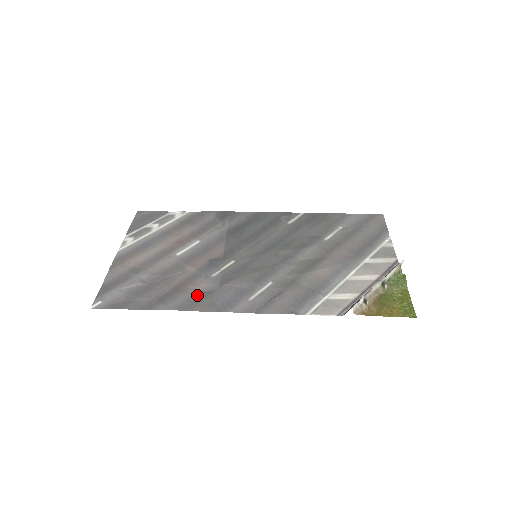
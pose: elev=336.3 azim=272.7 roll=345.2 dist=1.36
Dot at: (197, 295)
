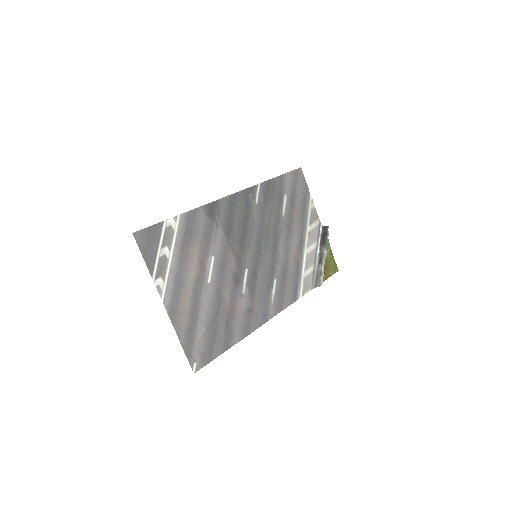
Dot at: (245, 317)
